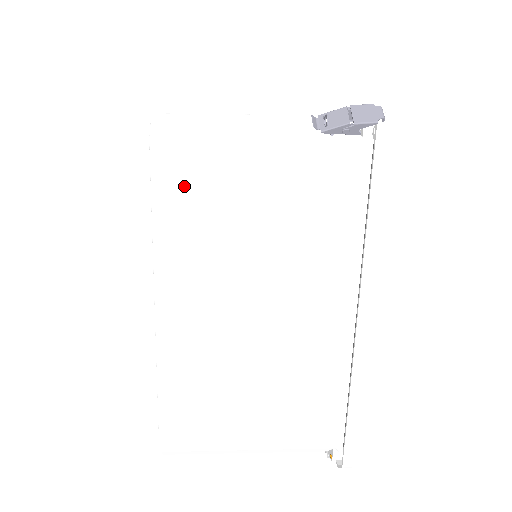
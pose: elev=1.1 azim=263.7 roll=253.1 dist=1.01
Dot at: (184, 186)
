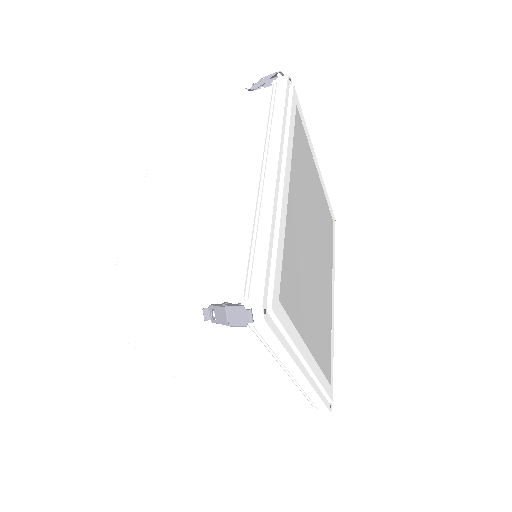
Dot at: (144, 341)
